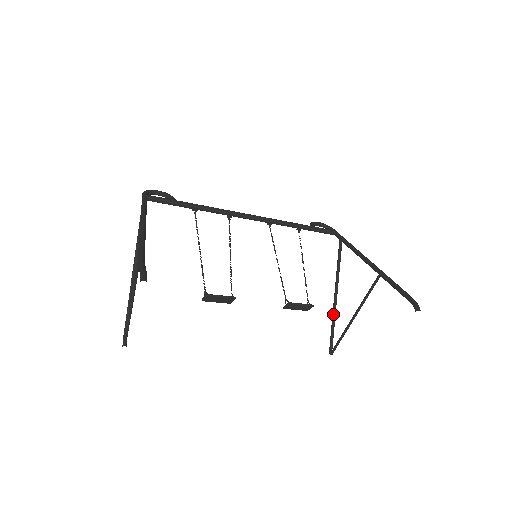
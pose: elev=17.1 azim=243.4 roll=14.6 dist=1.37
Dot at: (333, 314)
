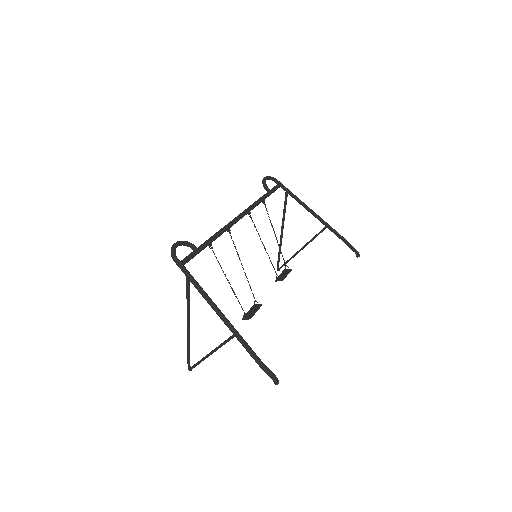
Dot at: (280, 245)
